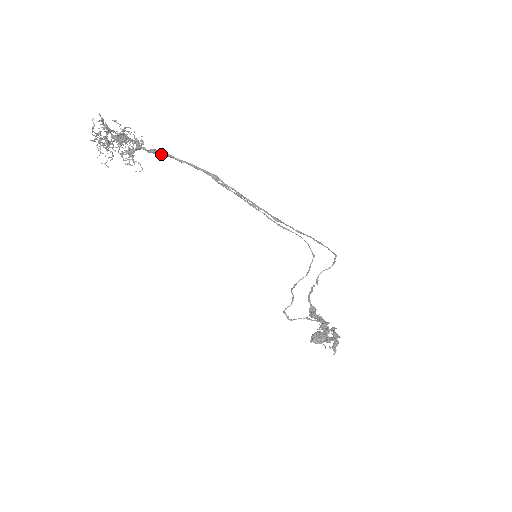
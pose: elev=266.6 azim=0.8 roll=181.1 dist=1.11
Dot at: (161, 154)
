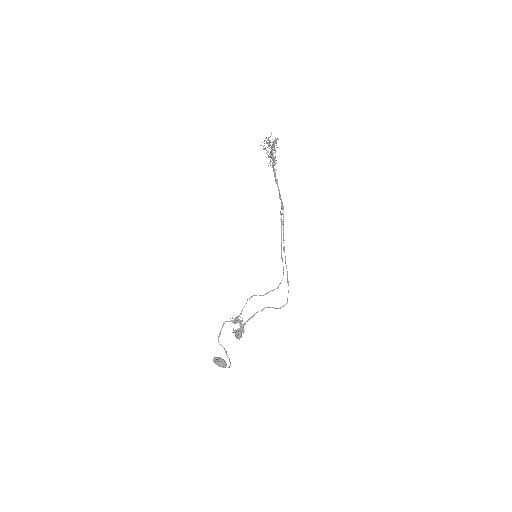
Dot at: (276, 179)
